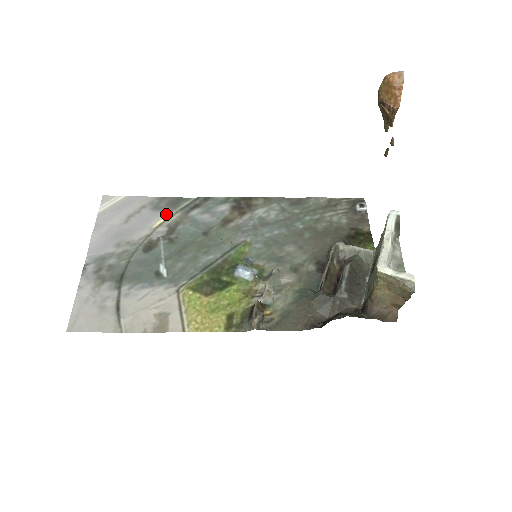
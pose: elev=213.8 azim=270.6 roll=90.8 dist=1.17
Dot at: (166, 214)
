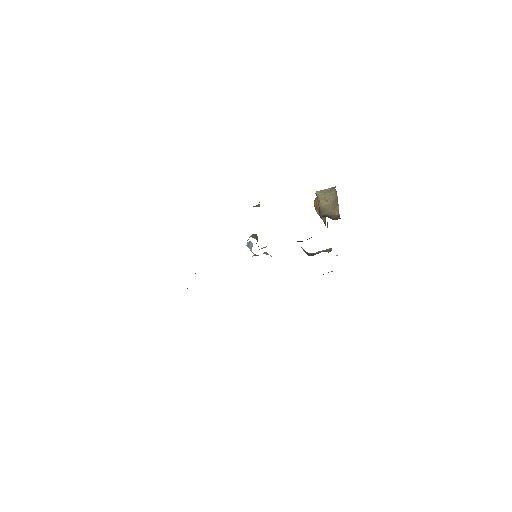
Dot at: occluded
